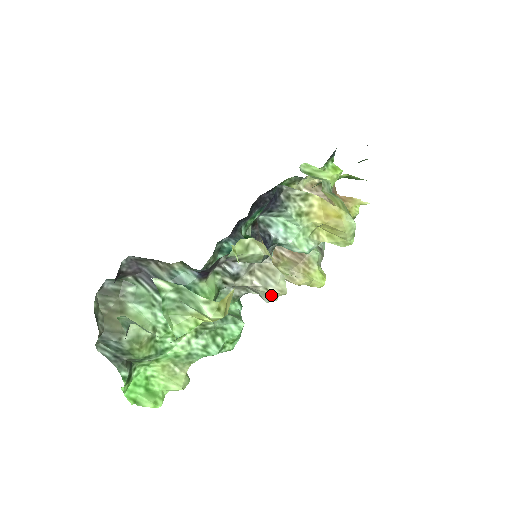
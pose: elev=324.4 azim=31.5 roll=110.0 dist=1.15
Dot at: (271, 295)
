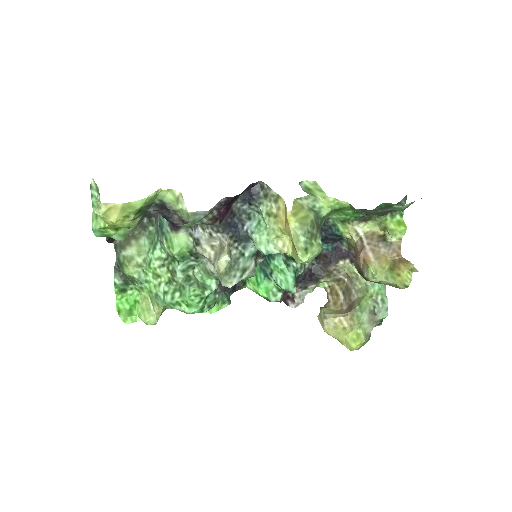
Dot at: (219, 274)
